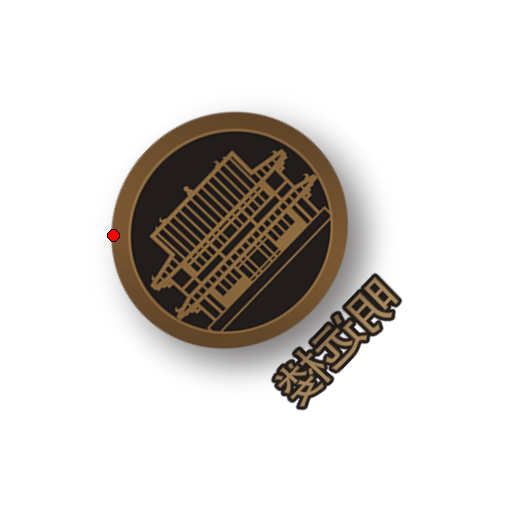
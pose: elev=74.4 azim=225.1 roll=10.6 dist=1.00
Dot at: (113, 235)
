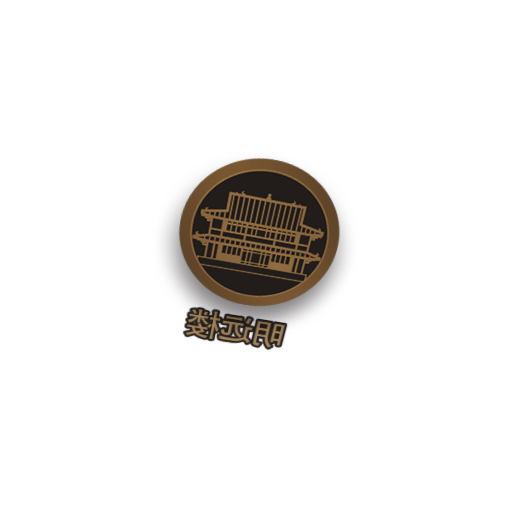
Dot at: (217, 171)
